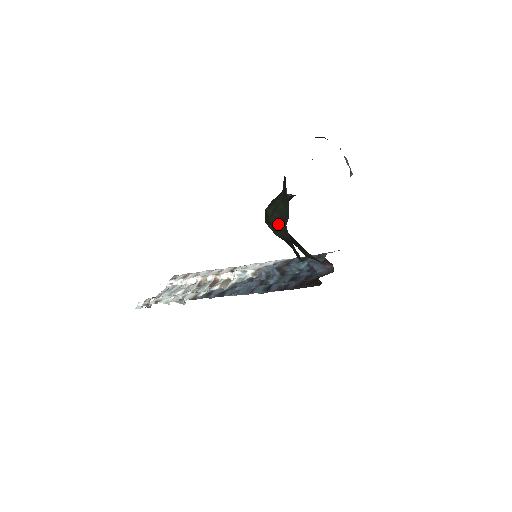
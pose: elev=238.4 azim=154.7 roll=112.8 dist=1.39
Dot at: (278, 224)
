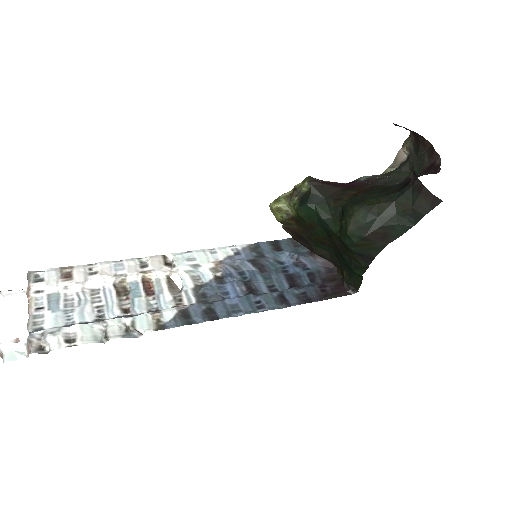
Dot at: (375, 241)
